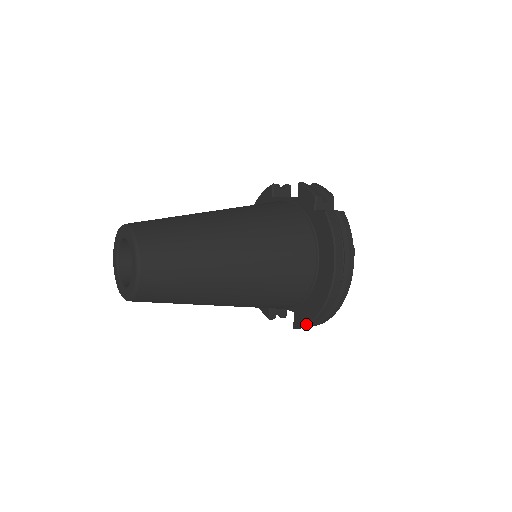
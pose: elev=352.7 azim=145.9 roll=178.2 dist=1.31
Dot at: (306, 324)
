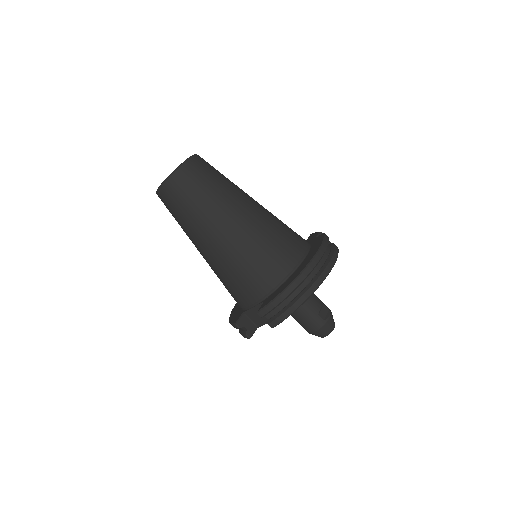
Dot at: (272, 300)
